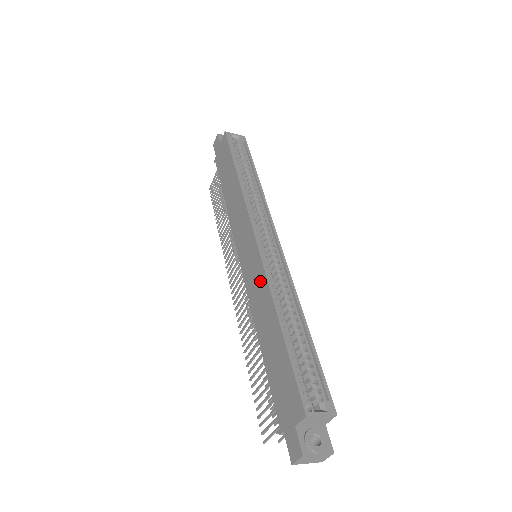
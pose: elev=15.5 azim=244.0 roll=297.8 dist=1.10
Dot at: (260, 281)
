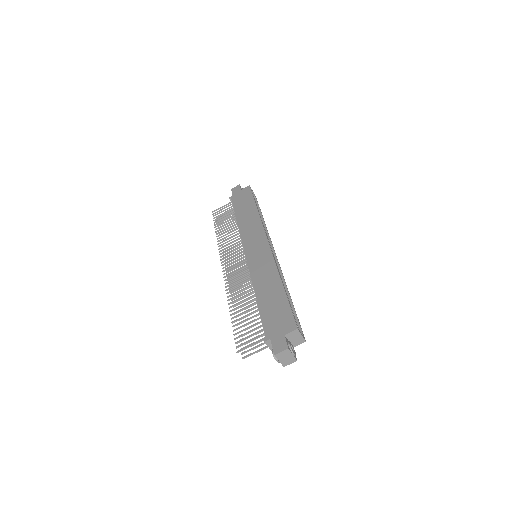
Dot at: (268, 264)
